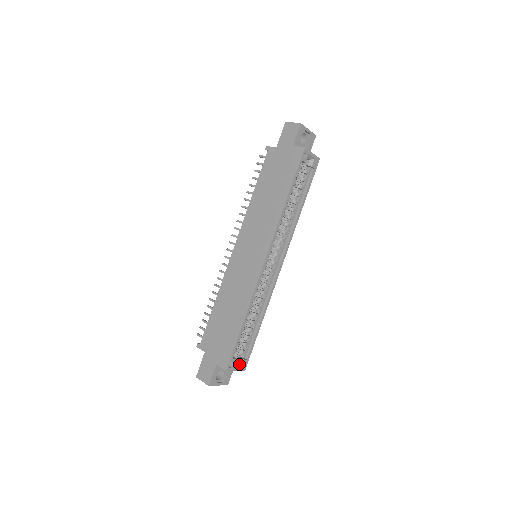
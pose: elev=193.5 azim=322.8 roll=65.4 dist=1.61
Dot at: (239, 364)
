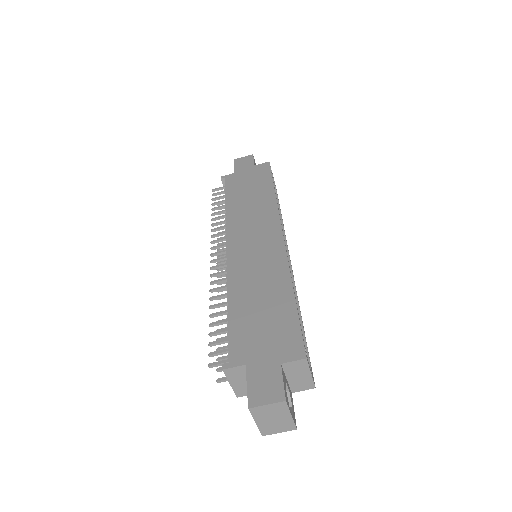
Dot at: occluded
